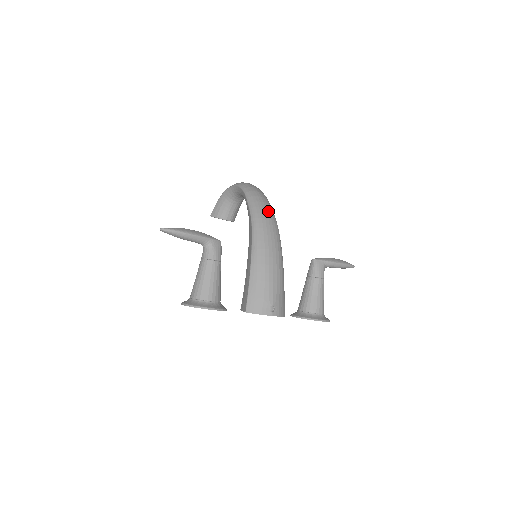
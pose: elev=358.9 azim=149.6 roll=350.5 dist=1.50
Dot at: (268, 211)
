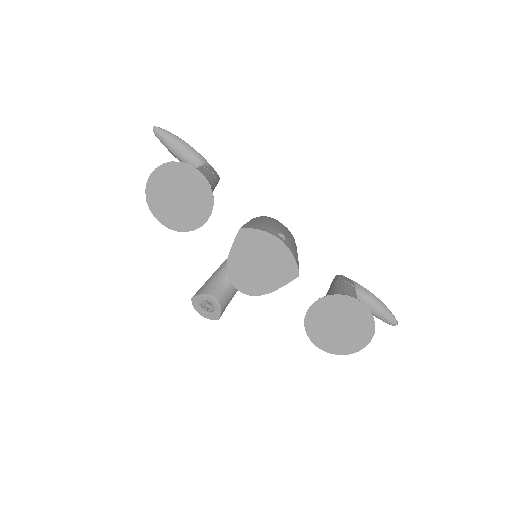
Dot at: occluded
